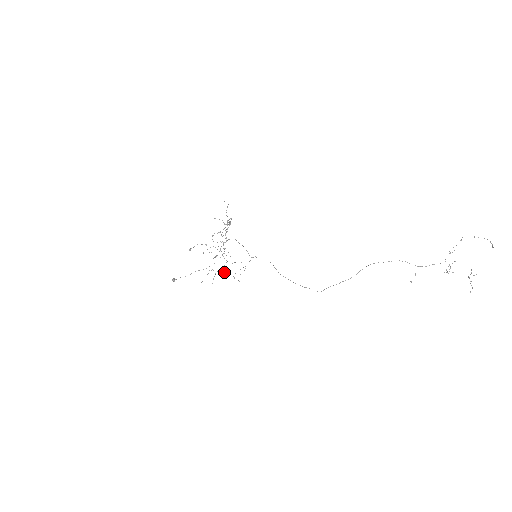
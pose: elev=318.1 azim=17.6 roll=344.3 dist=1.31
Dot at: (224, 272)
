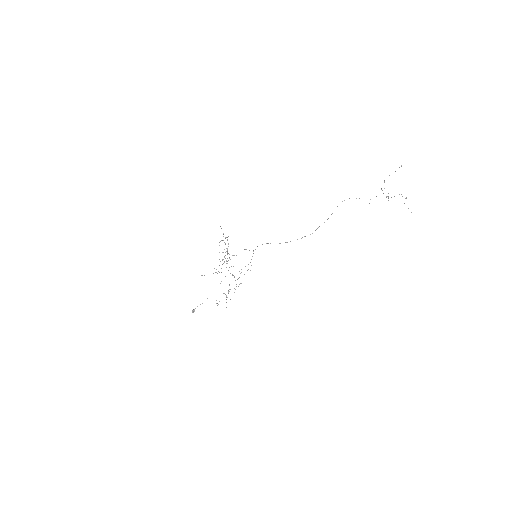
Dot at: occluded
